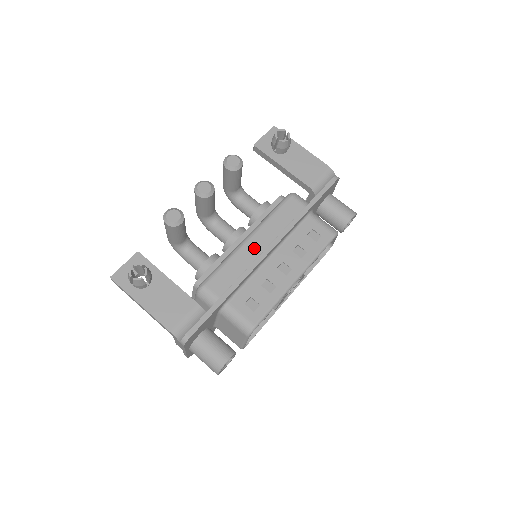
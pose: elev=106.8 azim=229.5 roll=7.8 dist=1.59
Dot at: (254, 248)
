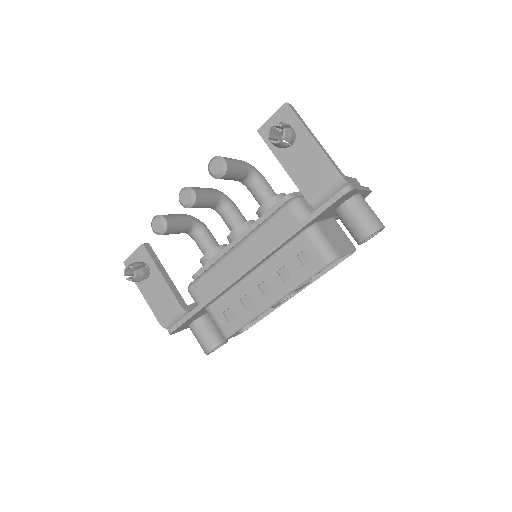
Dot at: (237, 261)
